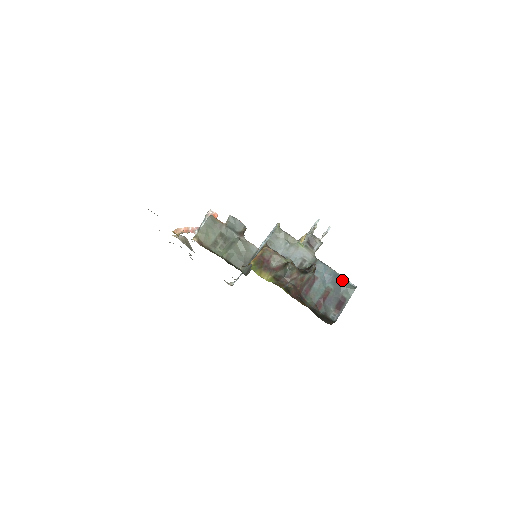
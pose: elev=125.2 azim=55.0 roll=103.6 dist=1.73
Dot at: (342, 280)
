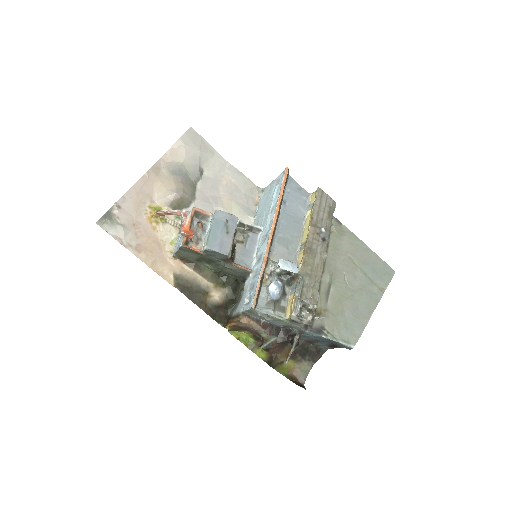
Dot at: (335, 342)
